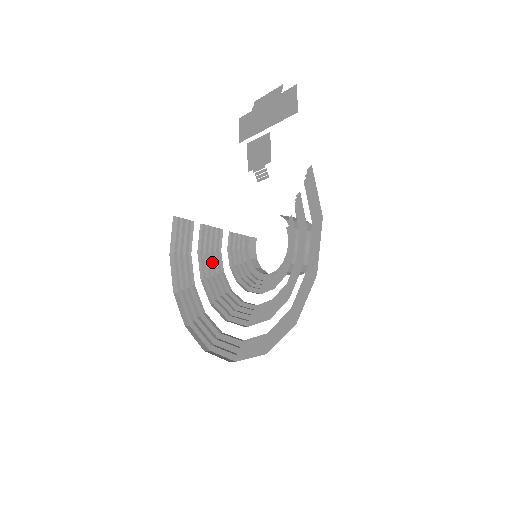
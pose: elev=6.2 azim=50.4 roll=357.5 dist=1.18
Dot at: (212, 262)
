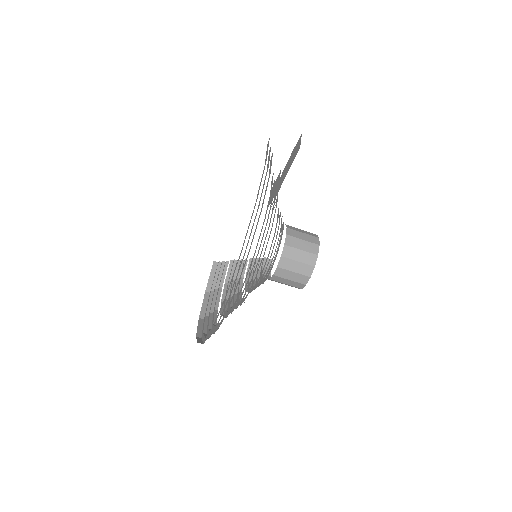
Dot at: (234, 287)
